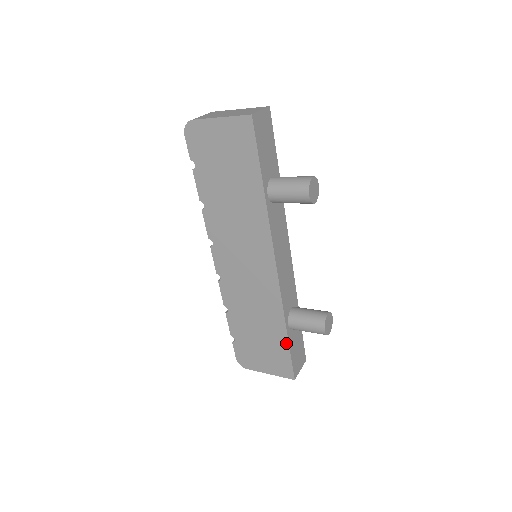
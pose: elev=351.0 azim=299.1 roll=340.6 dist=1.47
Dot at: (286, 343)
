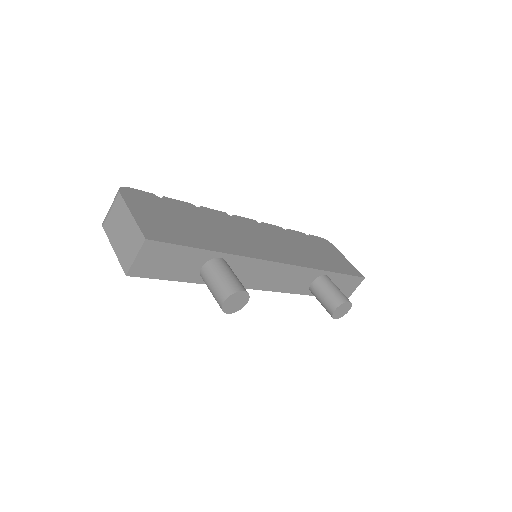
Dot at: occluded
